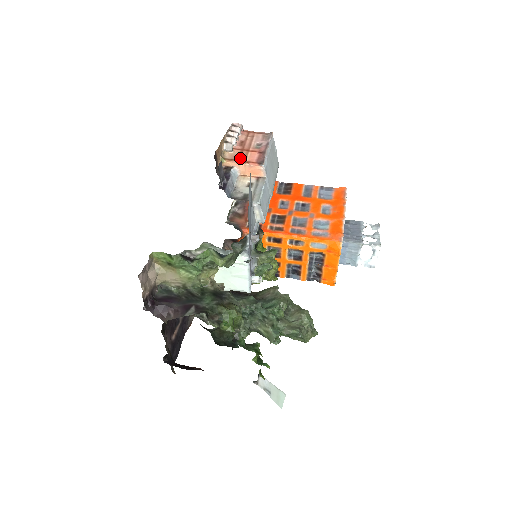
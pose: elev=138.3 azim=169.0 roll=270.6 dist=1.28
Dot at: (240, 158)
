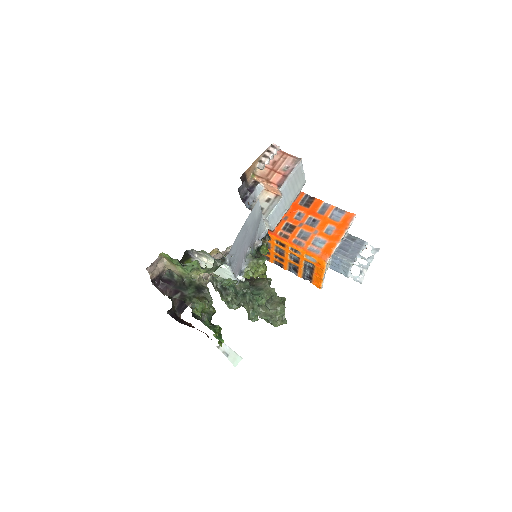
Dot at: (266, 177)
